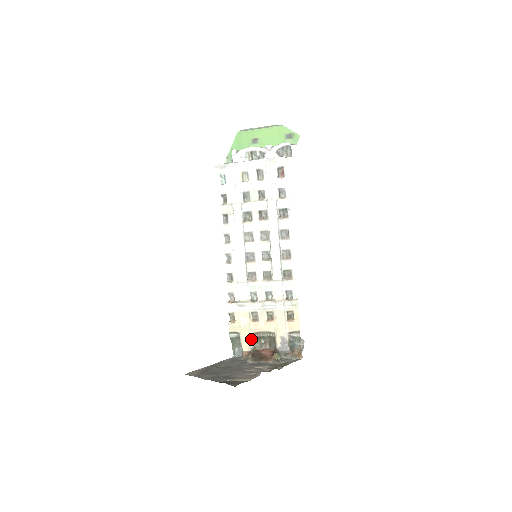
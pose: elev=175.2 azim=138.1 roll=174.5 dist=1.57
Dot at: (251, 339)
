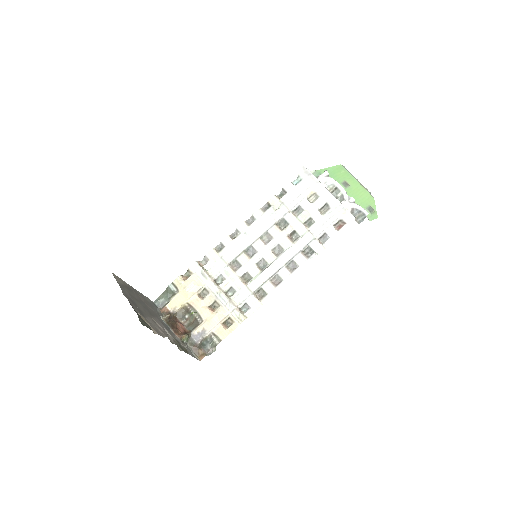
Dot at: (182, 305)
